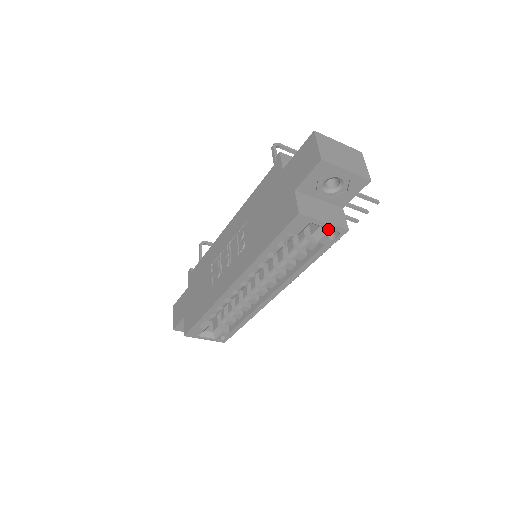
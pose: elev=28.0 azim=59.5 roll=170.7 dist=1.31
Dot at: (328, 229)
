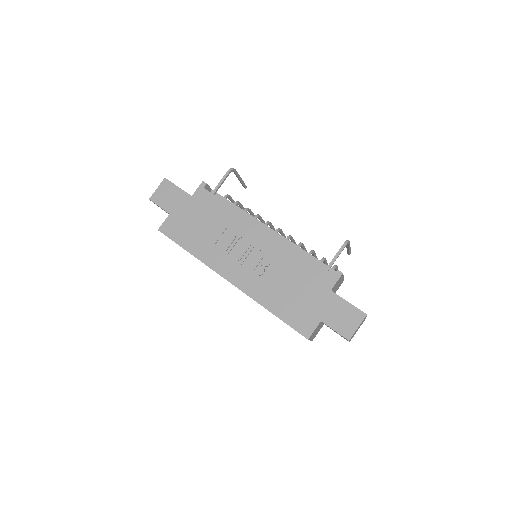
Dot at: occluded
